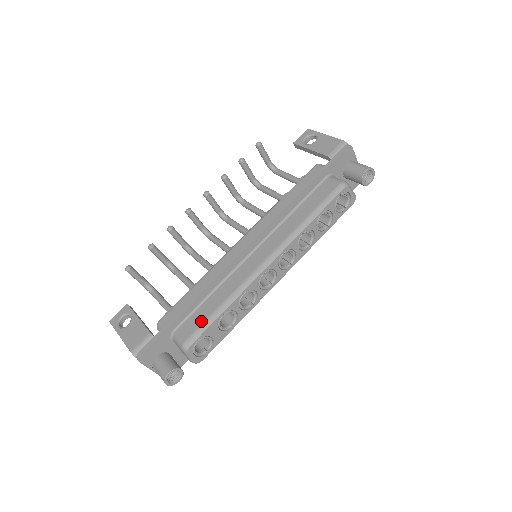
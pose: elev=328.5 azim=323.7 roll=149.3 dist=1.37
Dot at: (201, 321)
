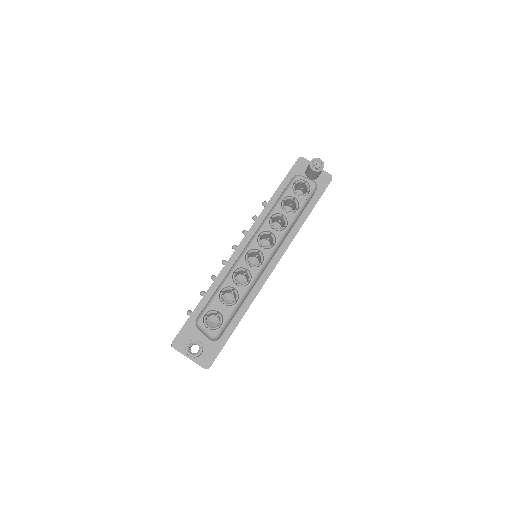
Dot at: (208, 302)
